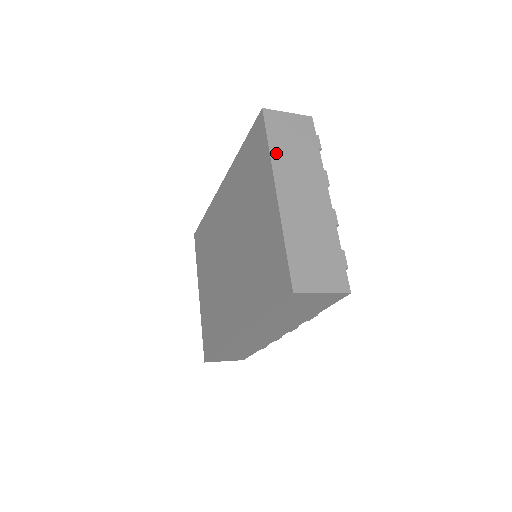
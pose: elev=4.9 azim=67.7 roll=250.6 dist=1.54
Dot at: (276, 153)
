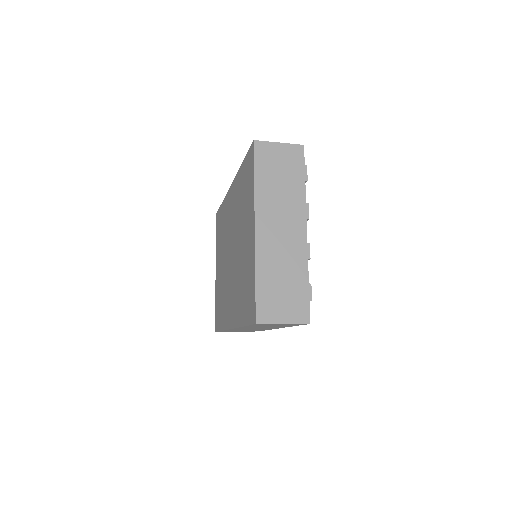
Dot at: (261, 188)
